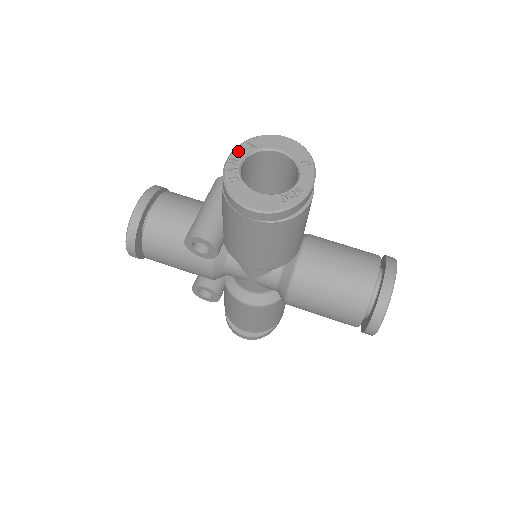
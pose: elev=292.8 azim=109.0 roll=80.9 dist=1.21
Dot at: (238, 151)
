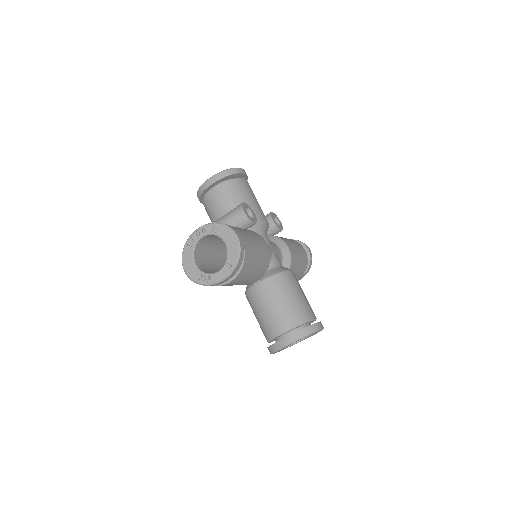
Dot at: (206, 227)
